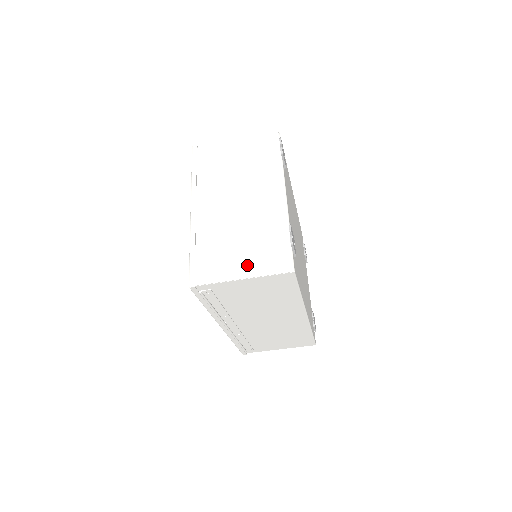
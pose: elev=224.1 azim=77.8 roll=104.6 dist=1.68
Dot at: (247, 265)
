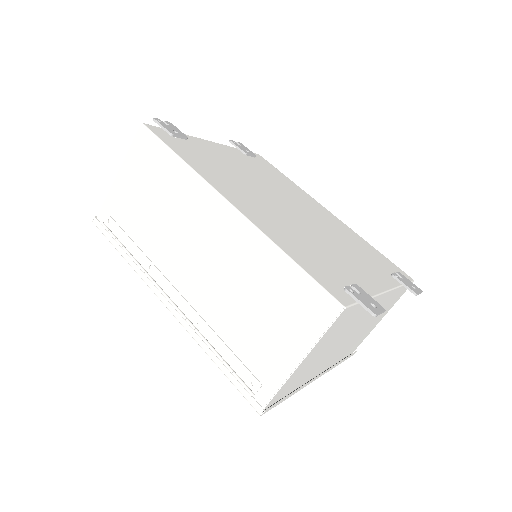
Dot at: occluded
